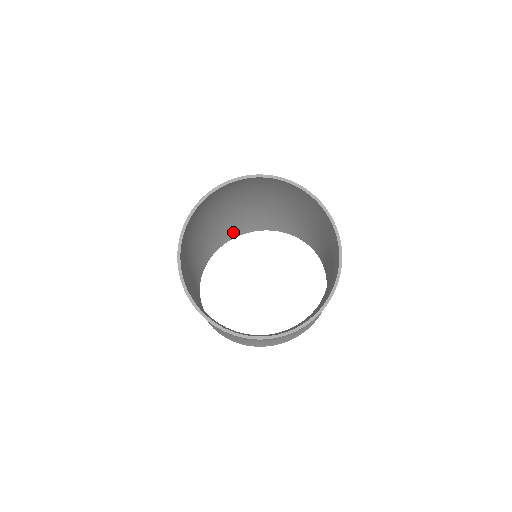
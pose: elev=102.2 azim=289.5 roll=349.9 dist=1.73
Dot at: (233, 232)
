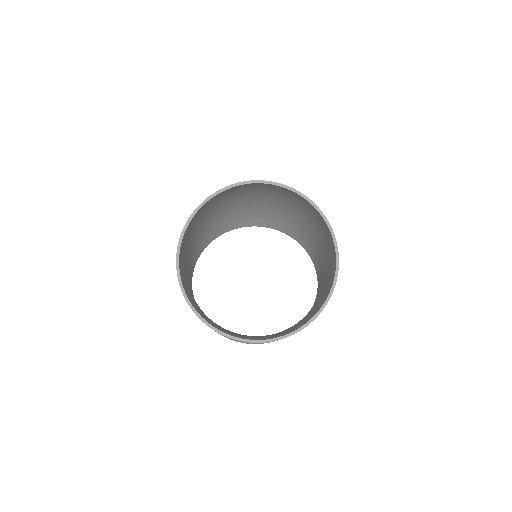
Dot at: (244, 222)
